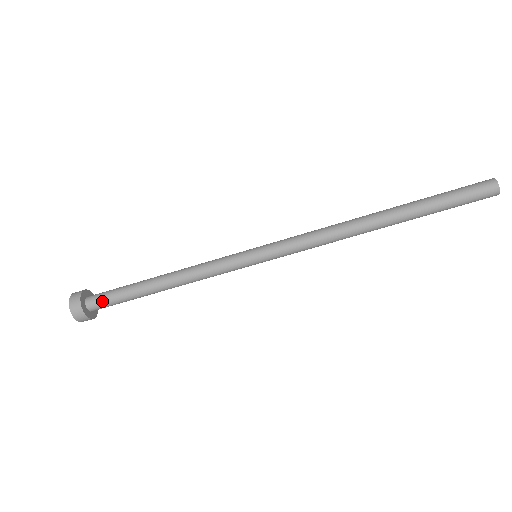
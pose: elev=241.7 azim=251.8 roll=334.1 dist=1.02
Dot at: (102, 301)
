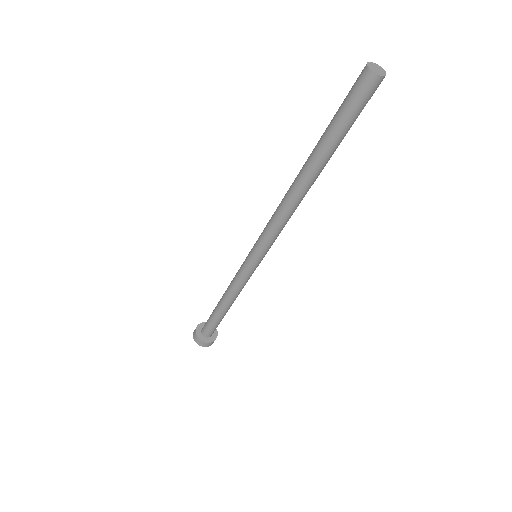
Dot at: (211, 331)
